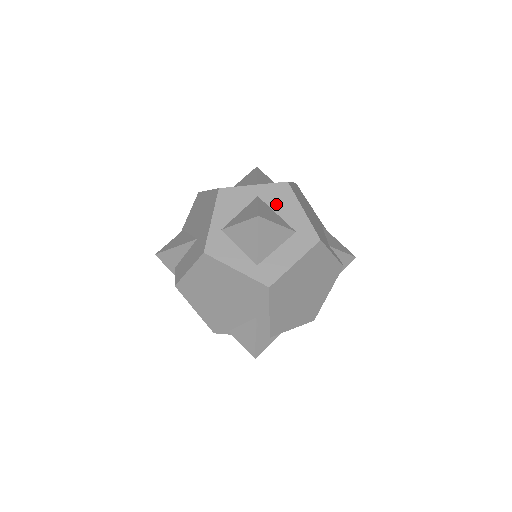
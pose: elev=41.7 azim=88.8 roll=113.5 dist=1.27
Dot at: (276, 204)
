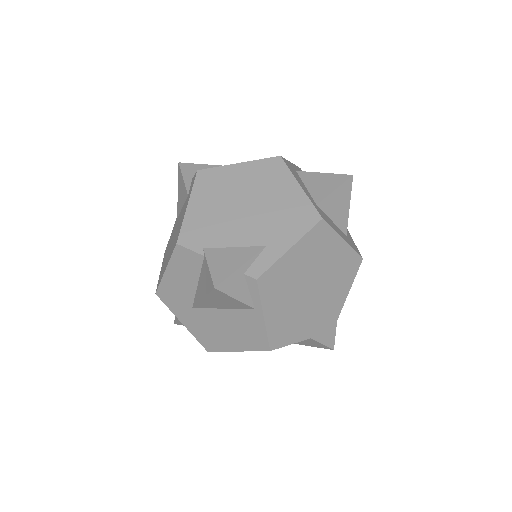
Dot at: occluded
